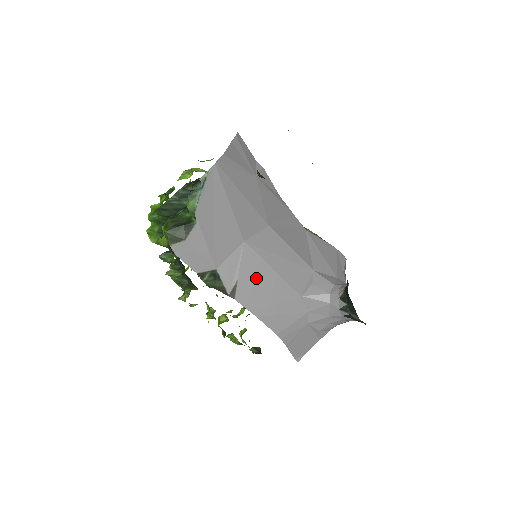
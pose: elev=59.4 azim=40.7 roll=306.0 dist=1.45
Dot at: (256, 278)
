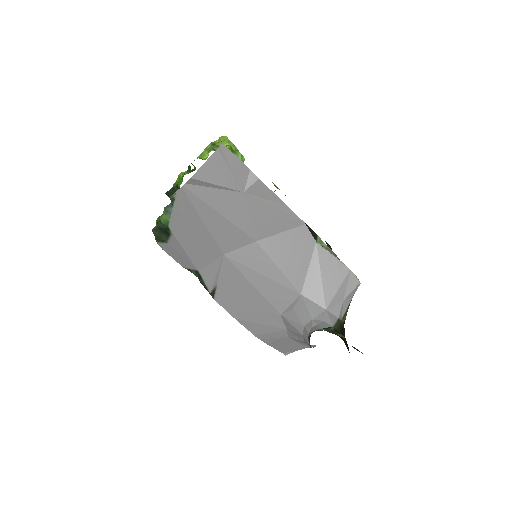
Dot at: (235, 288)
